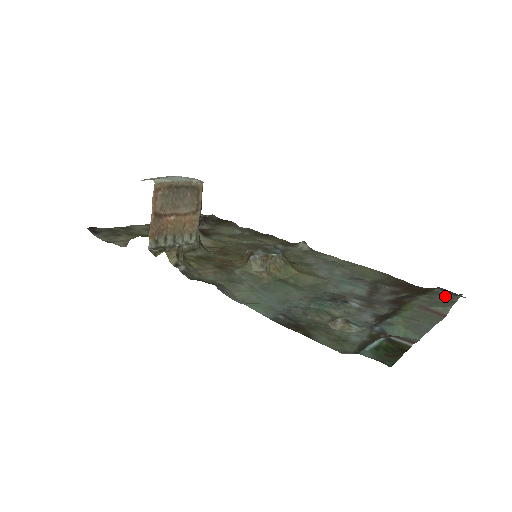
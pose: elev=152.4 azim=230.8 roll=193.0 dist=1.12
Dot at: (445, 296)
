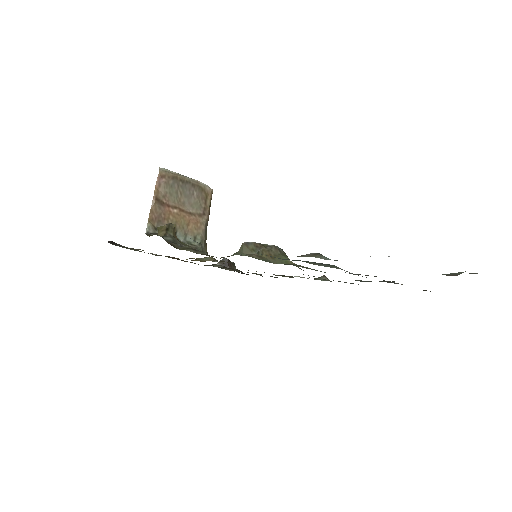
Dot at: occluded
